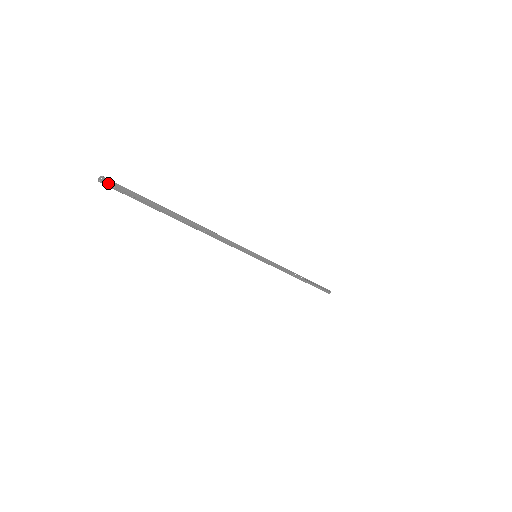
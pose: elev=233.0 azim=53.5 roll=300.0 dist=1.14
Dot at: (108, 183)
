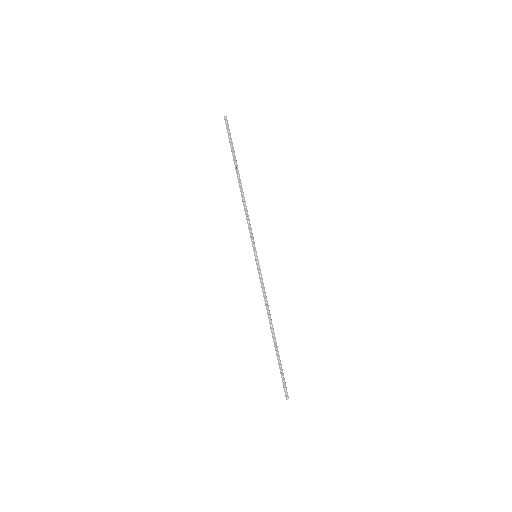
Dot at: (226, 121)
